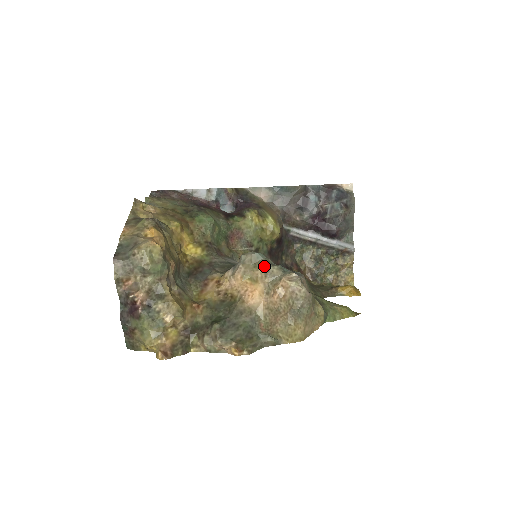
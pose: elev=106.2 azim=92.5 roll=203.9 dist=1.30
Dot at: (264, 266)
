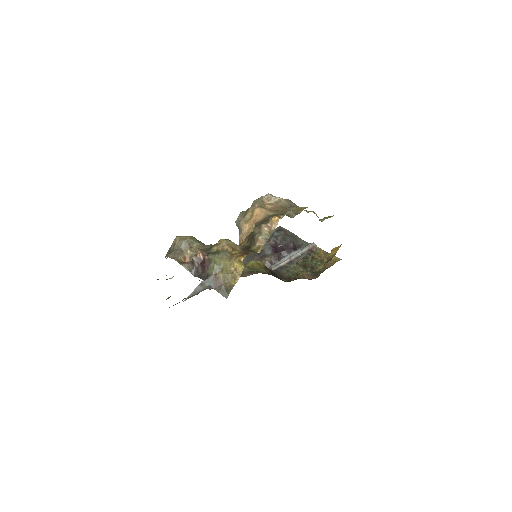
Dot at: (249, 208)
